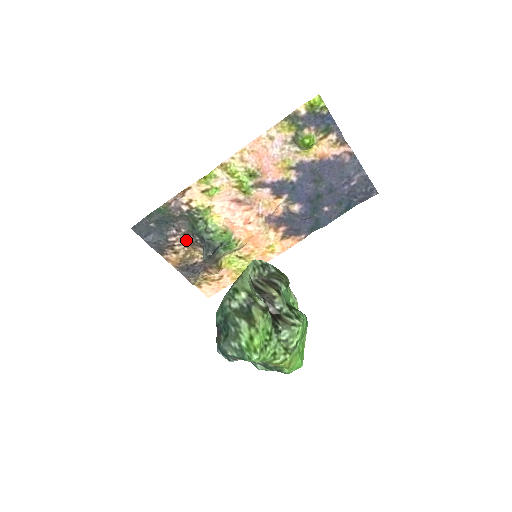
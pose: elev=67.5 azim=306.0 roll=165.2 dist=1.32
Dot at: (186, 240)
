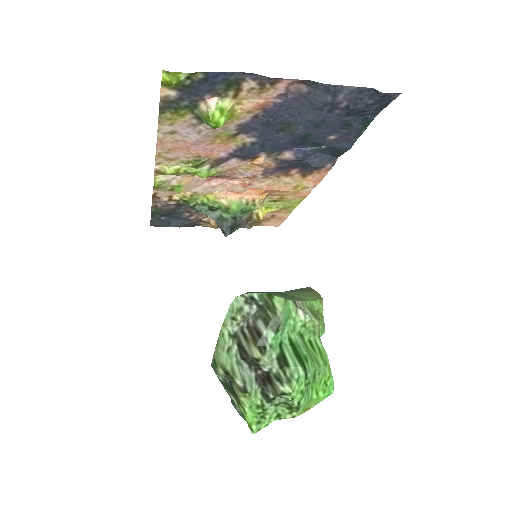
Dot at: occluded
